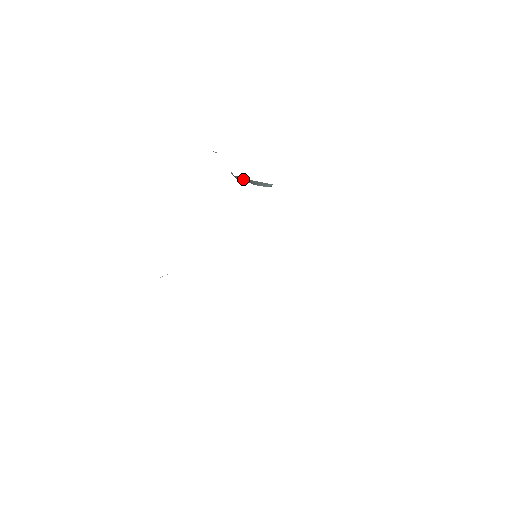
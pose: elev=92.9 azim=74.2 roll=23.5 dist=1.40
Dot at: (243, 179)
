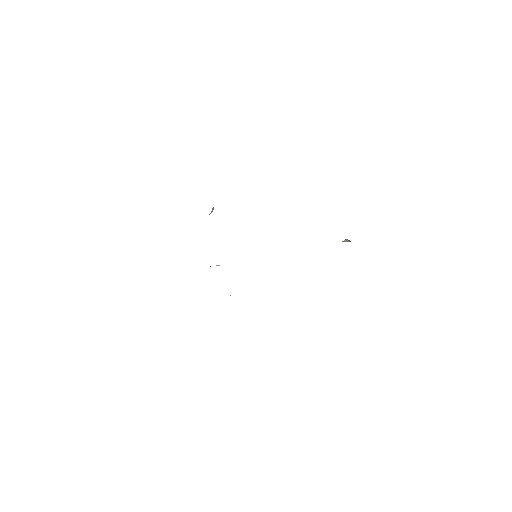
Dot at: occluded
